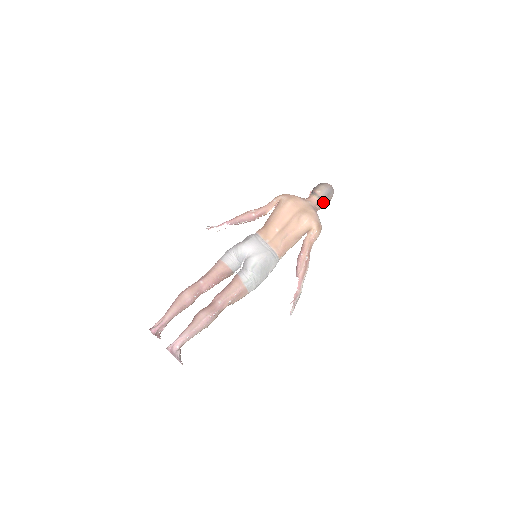
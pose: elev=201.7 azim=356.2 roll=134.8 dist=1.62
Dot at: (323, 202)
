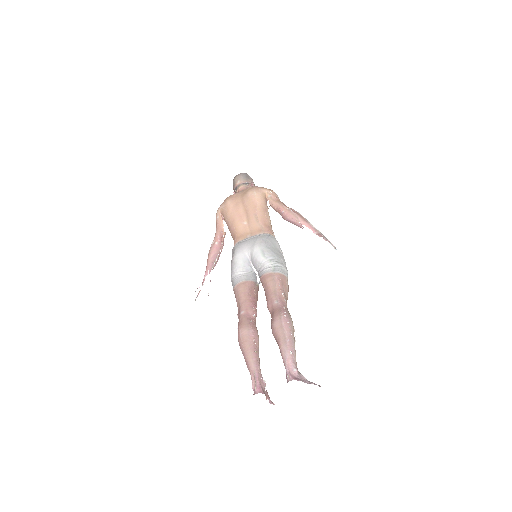
Dot at: (250, 185)
